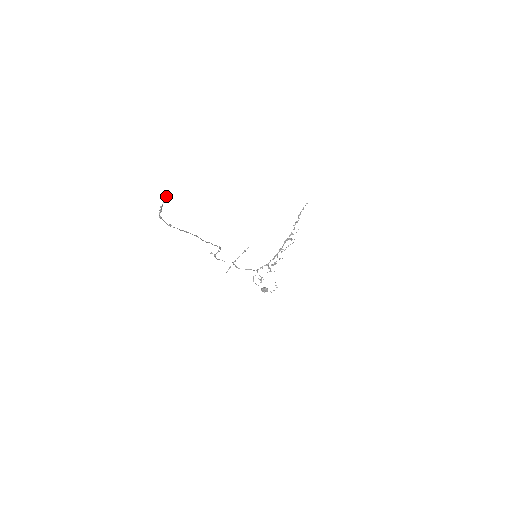
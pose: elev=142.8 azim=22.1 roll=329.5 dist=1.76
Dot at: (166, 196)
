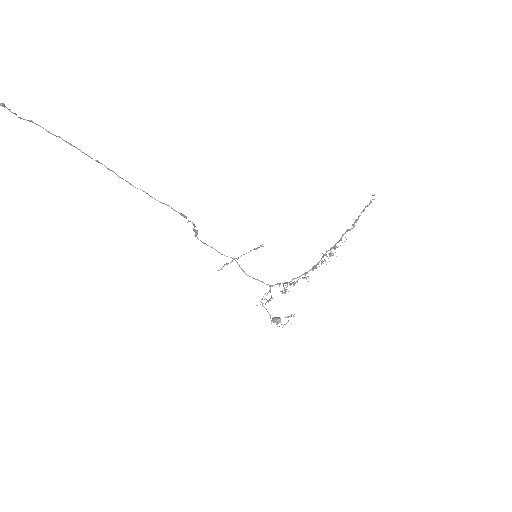
Dot at: out of frame
